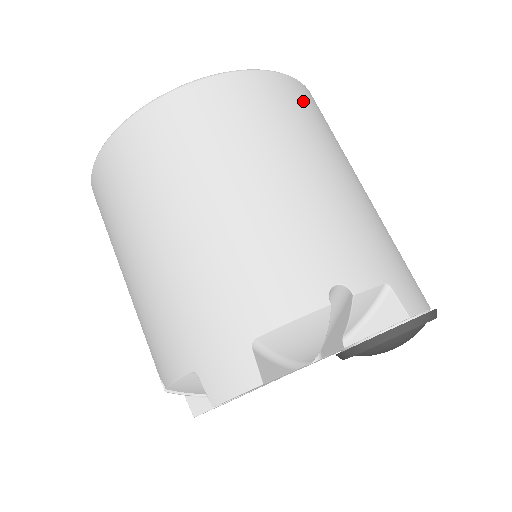
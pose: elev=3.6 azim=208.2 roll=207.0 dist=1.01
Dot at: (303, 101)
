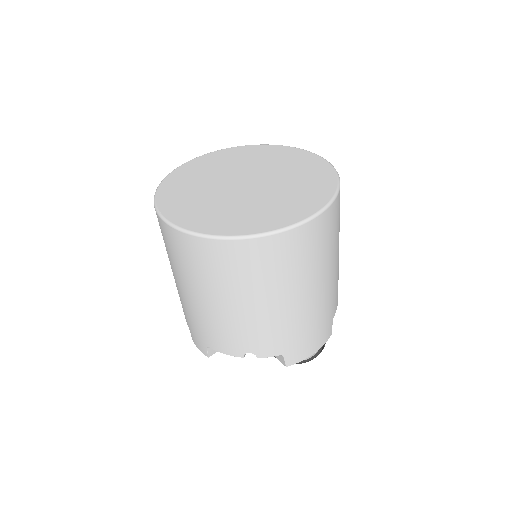
Dot at: (289, 251)
